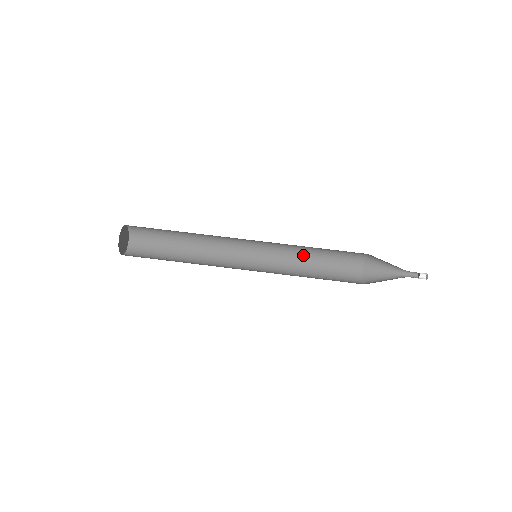
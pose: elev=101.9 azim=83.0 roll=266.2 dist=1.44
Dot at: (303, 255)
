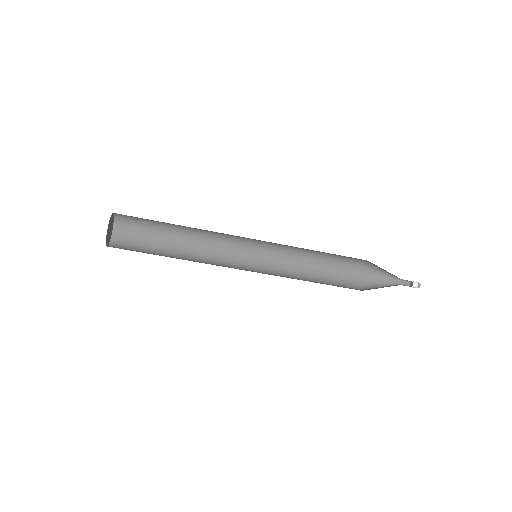
Dot at: (308, 249)
